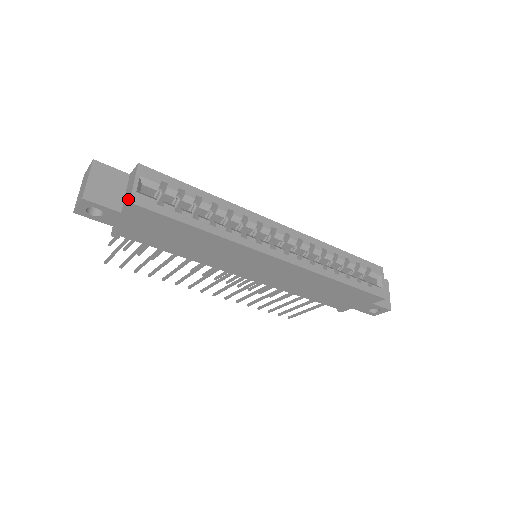
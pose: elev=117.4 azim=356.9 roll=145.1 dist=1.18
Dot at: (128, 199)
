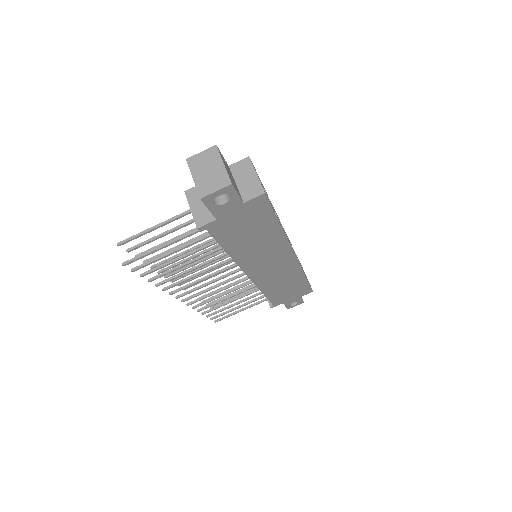
Dot at: (257, 190)
